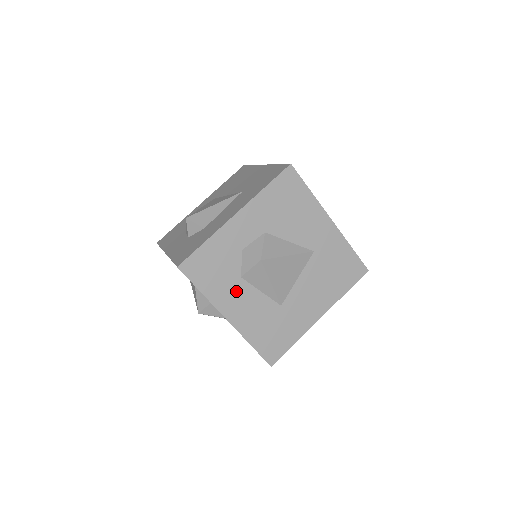
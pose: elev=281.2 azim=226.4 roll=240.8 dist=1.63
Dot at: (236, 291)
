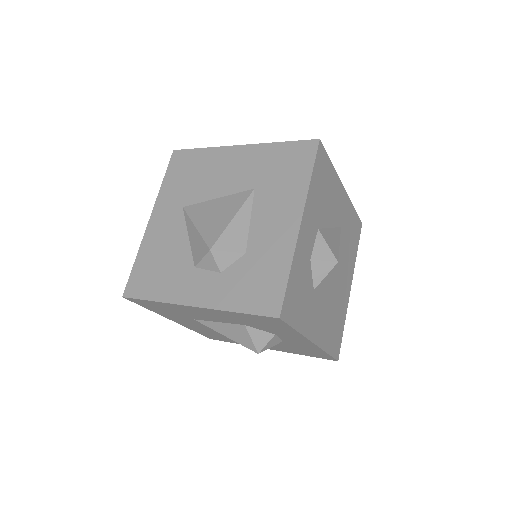
Dot at: (313, 308)
